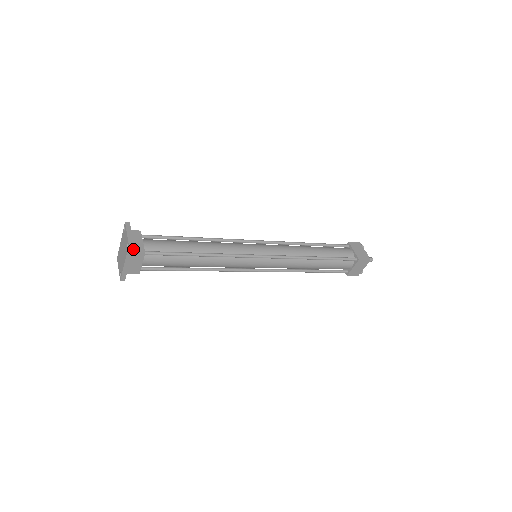
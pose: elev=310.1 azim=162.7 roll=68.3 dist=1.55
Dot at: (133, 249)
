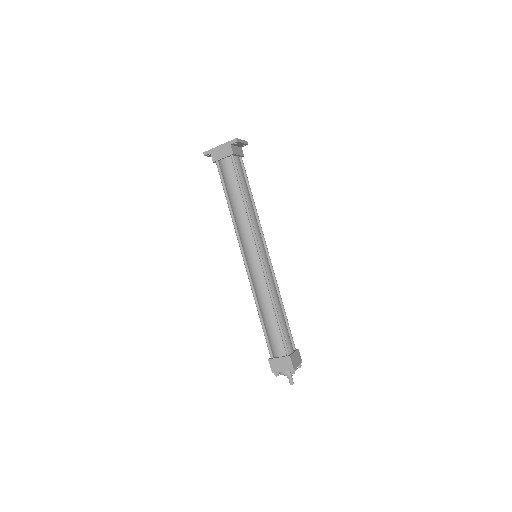
Dot at: (233, 146)
